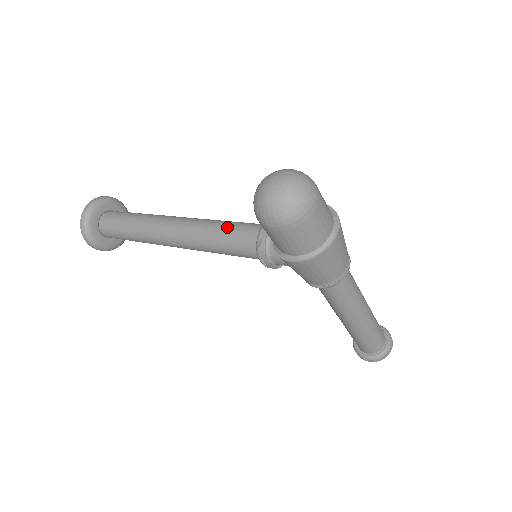
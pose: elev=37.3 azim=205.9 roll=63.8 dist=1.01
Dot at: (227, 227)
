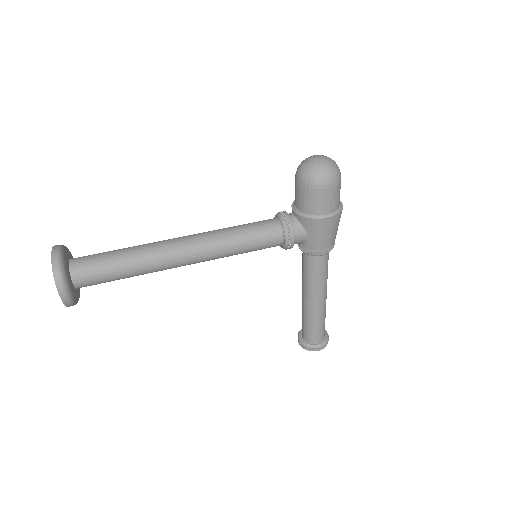
Dot at: (245, 225)
